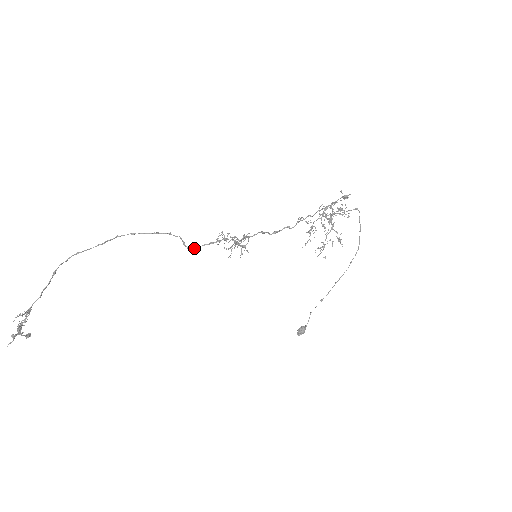
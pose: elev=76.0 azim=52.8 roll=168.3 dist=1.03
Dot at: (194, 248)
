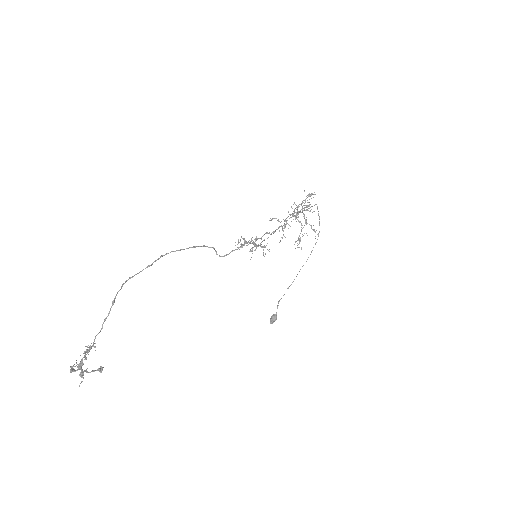
Dot at: (225, 255)
